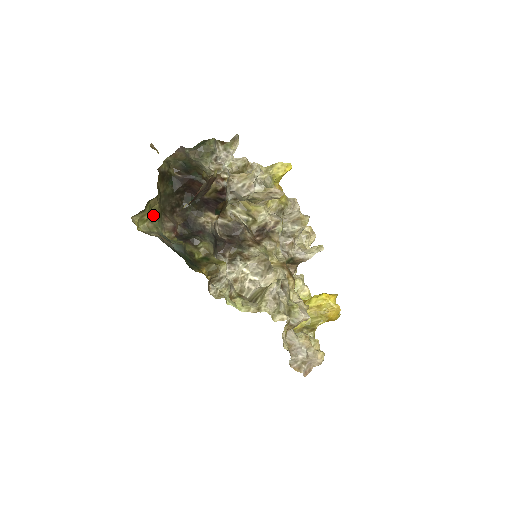
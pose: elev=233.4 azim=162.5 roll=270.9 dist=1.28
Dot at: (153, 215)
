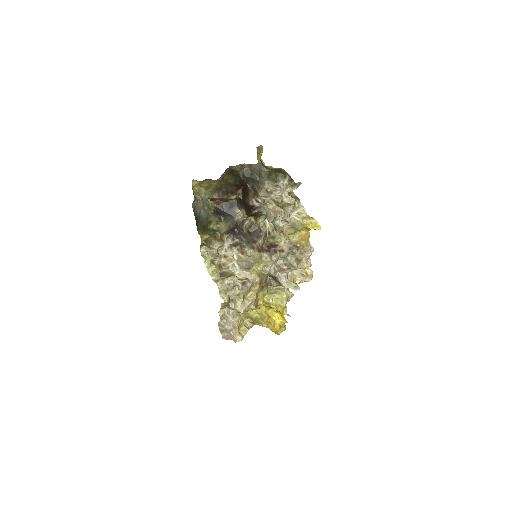
Dot at: (209, 187)
